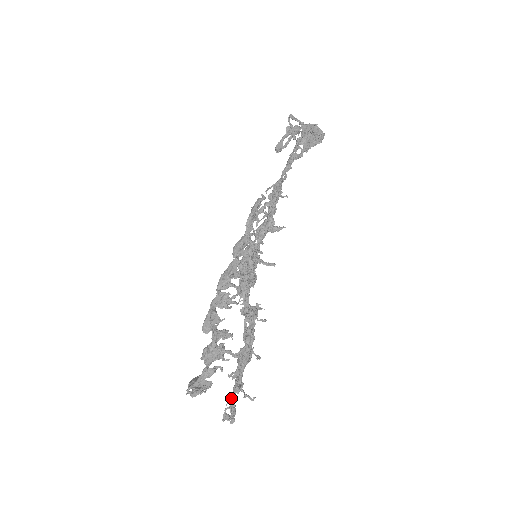
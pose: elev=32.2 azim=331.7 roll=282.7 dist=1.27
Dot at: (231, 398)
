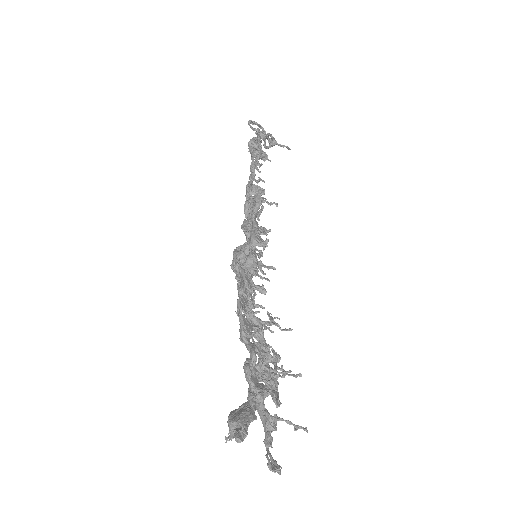
Dot at: (272, 438)
